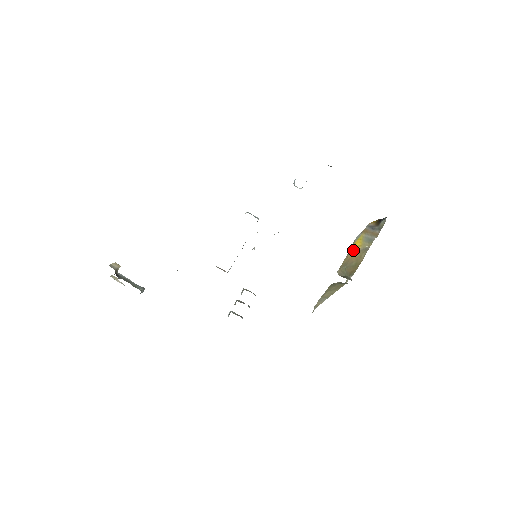
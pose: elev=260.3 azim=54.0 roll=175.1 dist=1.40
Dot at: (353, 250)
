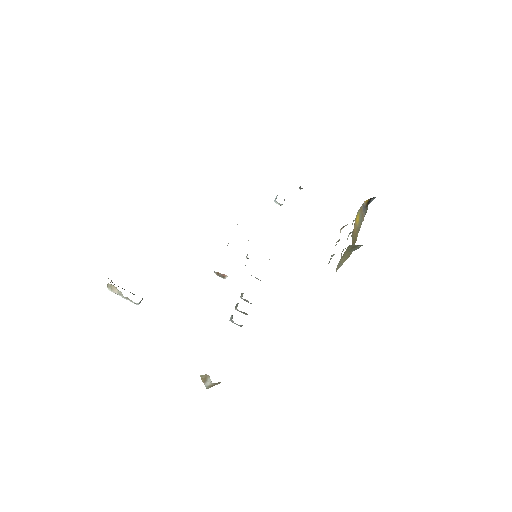
Dot at: (355, 223)
